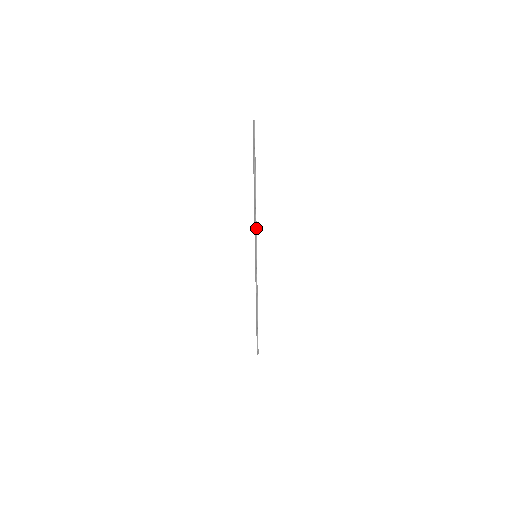
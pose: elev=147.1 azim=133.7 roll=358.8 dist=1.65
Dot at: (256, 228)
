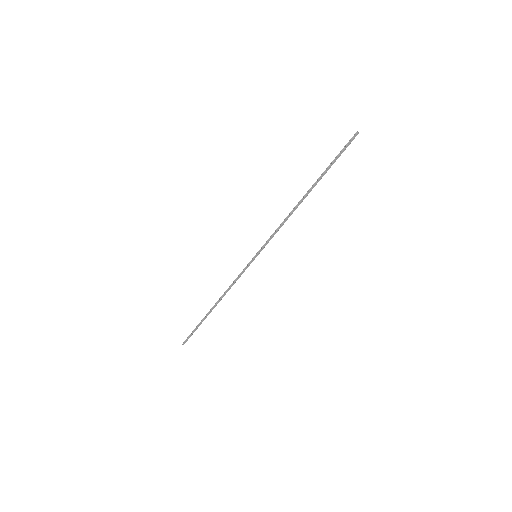
Dot at: (277, 230)
